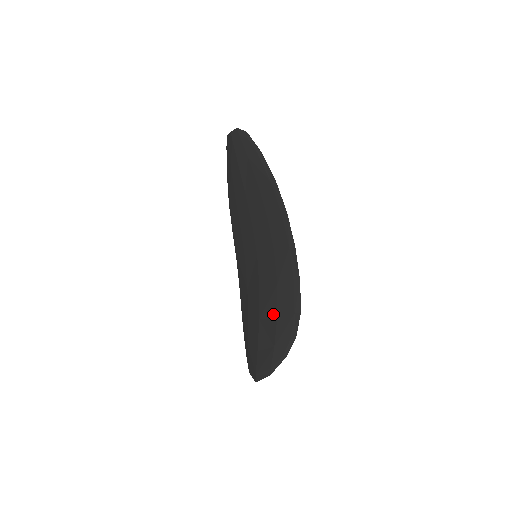
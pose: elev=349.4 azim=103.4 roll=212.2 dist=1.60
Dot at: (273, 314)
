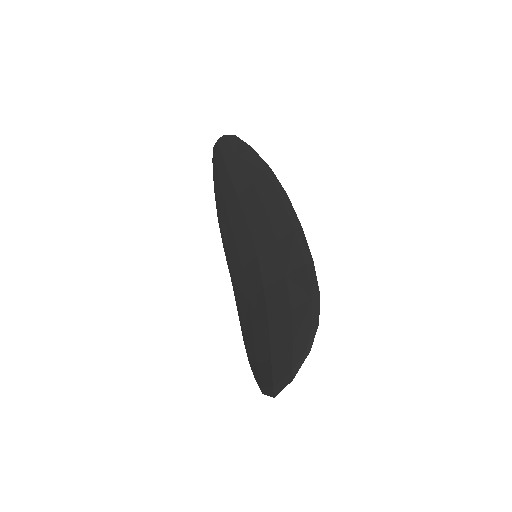
Dot at: (285, 309)
